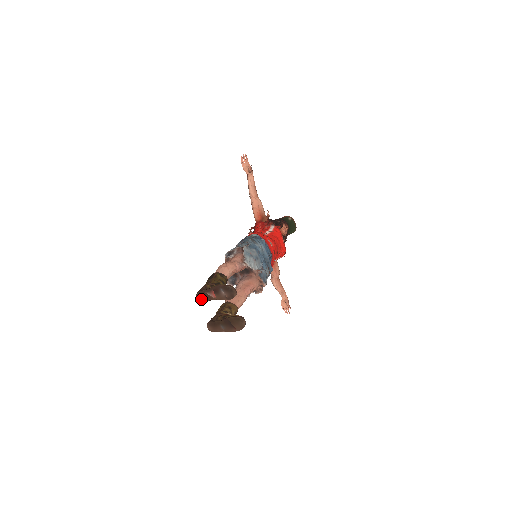
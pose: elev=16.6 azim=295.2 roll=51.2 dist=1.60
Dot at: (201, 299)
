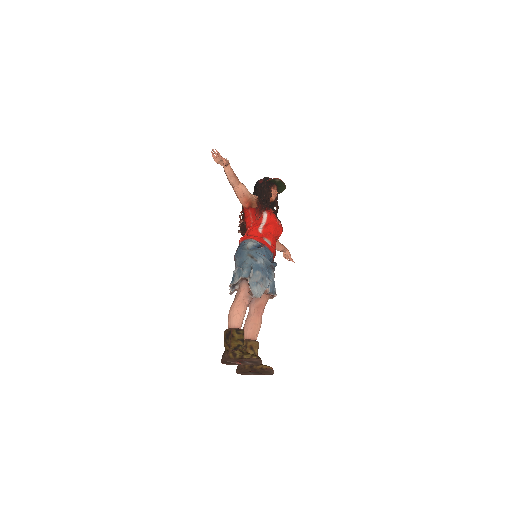
Dot at: (226, 364)
